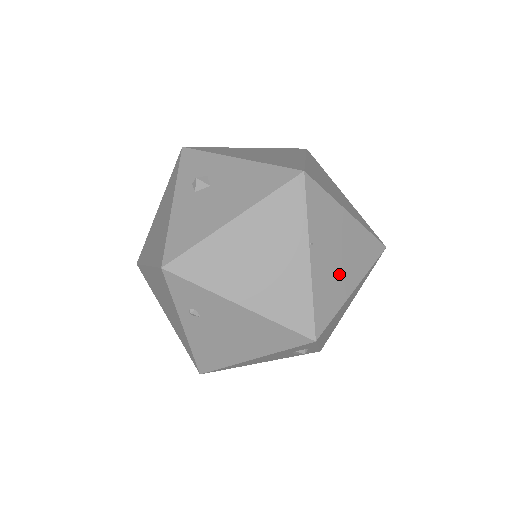
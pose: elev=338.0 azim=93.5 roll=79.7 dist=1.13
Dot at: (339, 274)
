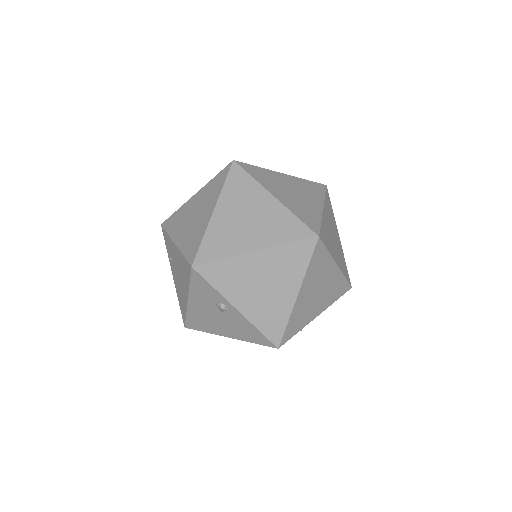
Dot at: (241, 233)
